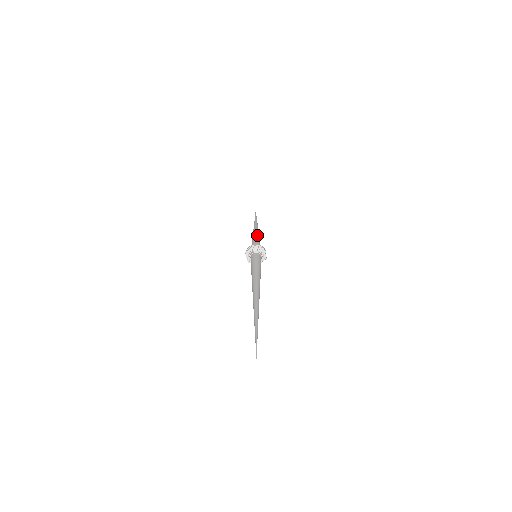
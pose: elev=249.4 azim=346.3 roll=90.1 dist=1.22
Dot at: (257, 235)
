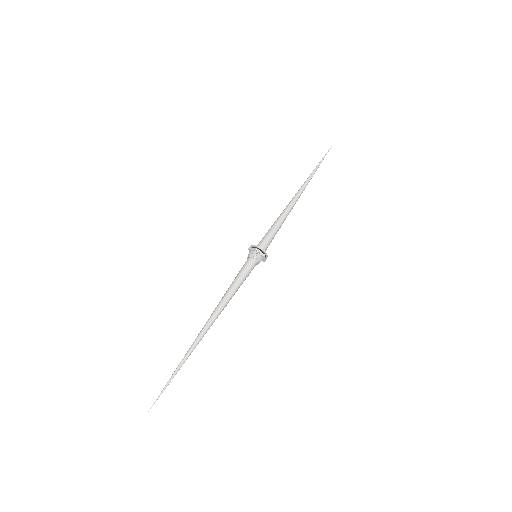
Dot at: (281, 214)
